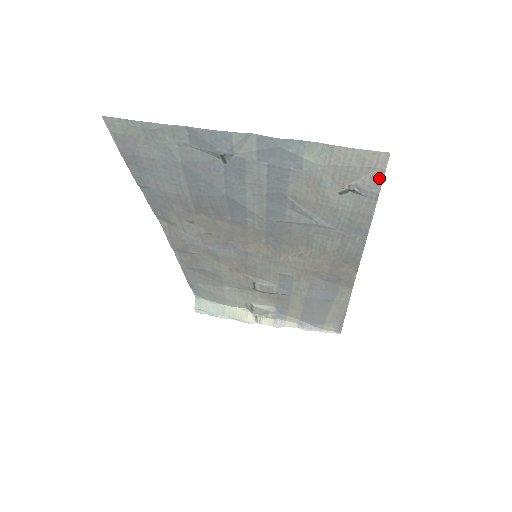
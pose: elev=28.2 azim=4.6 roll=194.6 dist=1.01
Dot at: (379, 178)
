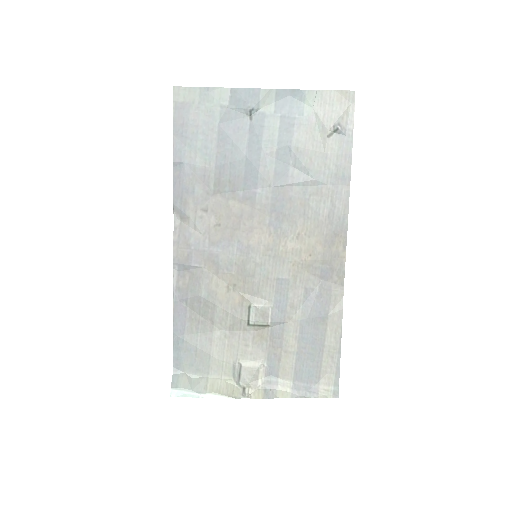
Dot at: (352, 113)
